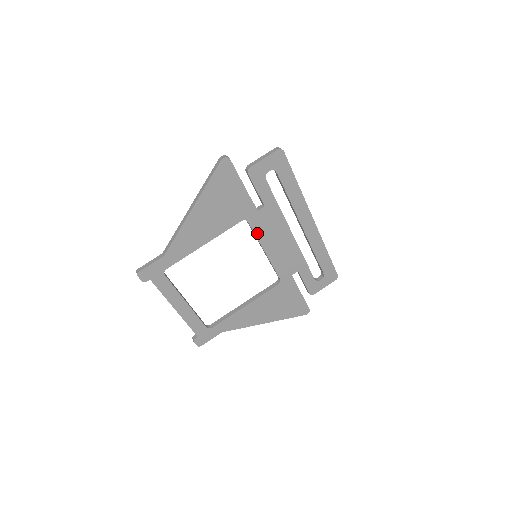
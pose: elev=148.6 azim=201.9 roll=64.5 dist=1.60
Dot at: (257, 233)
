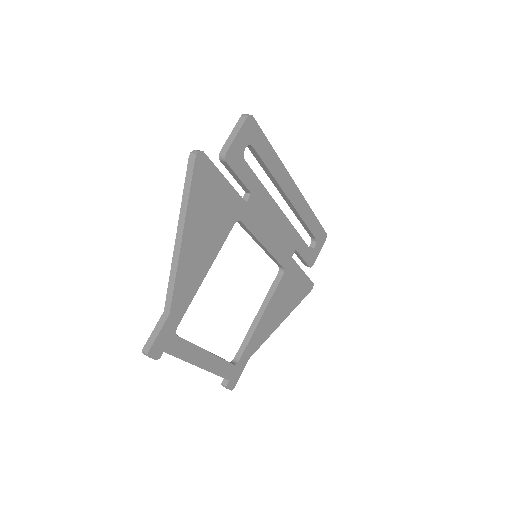
Dot at: (252, 229)
